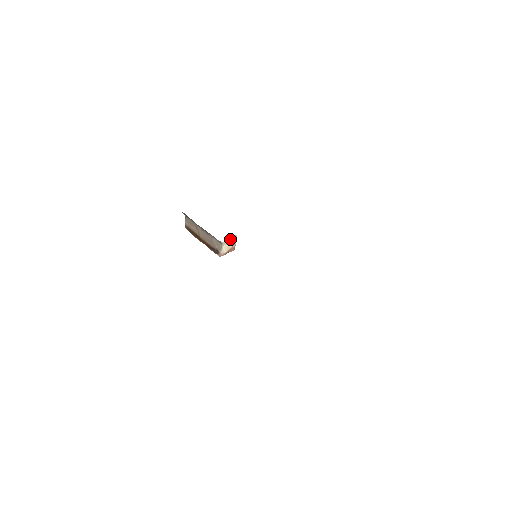
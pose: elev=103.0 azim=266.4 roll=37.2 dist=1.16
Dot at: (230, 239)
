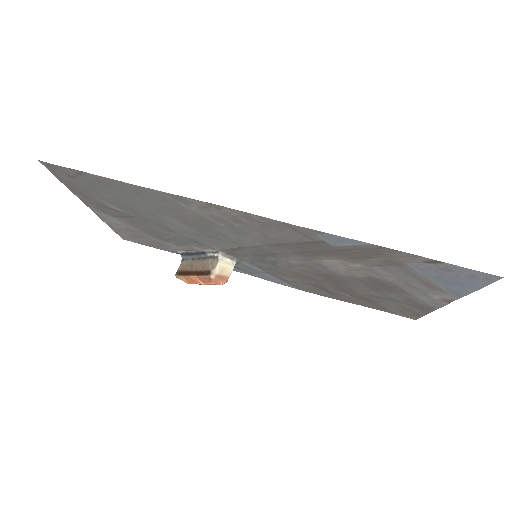
Dot at: (228, 261)
